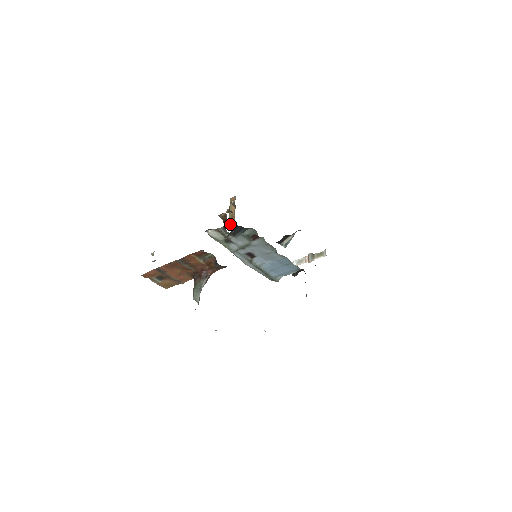
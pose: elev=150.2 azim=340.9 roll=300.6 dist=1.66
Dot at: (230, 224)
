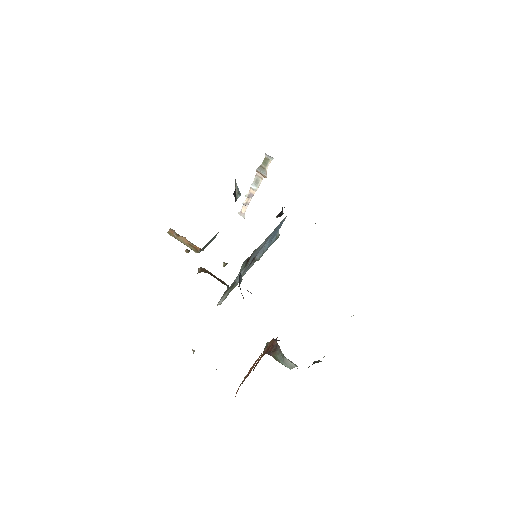
Dot at: occluded
